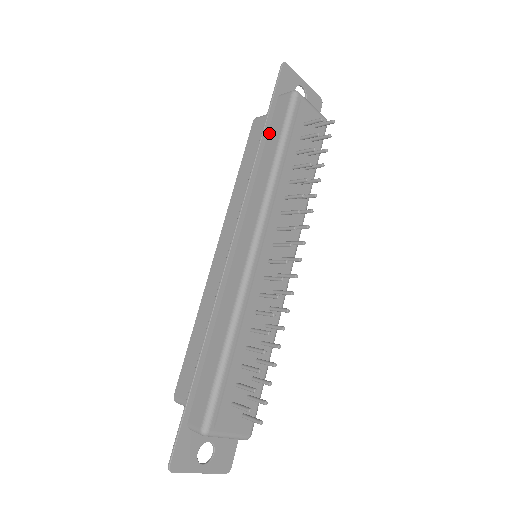
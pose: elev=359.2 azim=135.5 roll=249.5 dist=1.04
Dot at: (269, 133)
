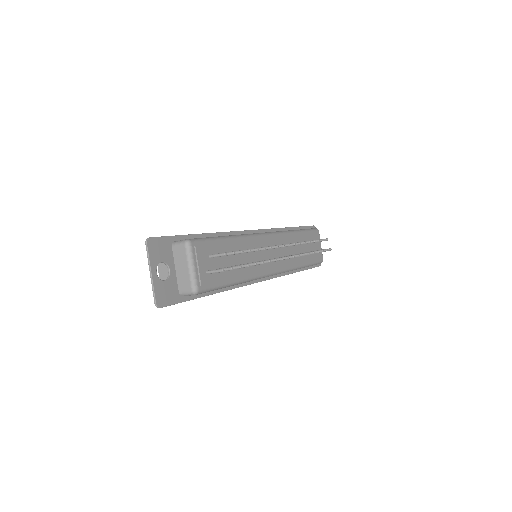
Dot at: occluded
